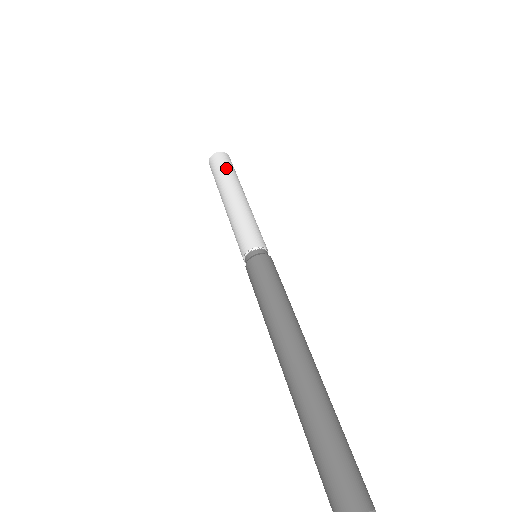
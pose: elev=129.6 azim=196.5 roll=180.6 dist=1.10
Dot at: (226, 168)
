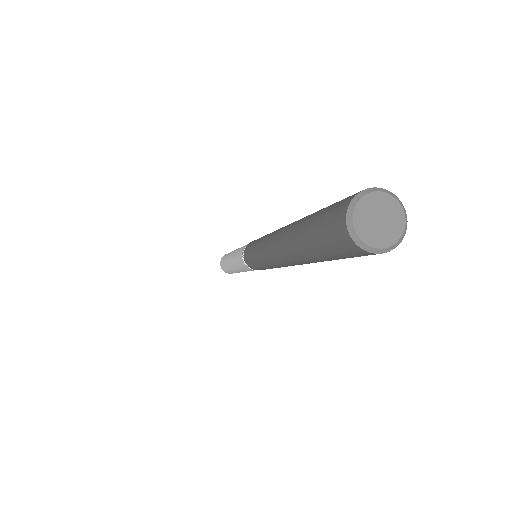
Dot at: occluded
